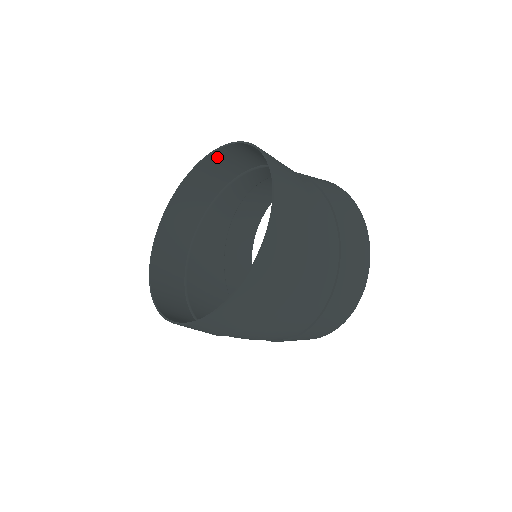
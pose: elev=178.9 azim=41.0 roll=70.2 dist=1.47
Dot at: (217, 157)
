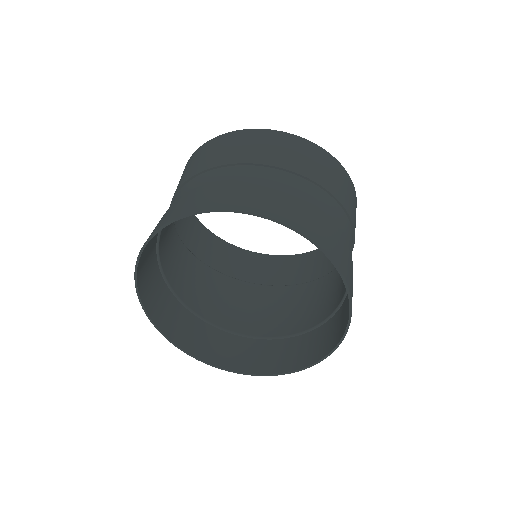
Dot at: (195, 209)
